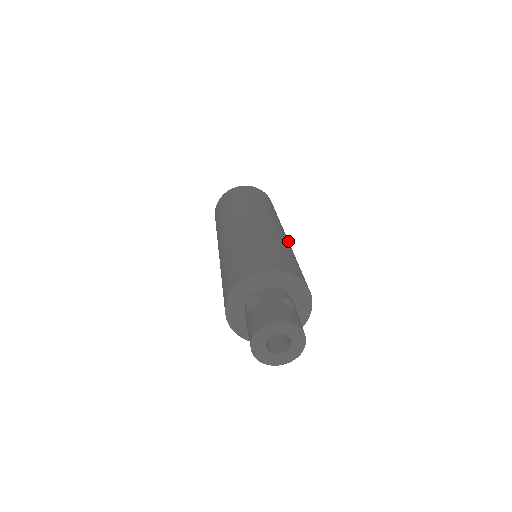
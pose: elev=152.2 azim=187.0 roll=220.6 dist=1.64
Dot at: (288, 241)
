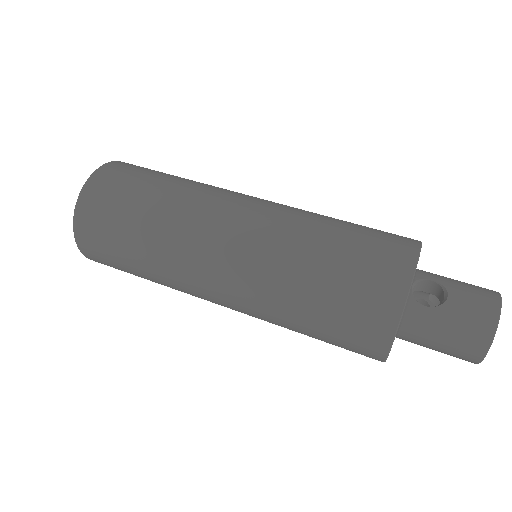
Dot at: occluded
